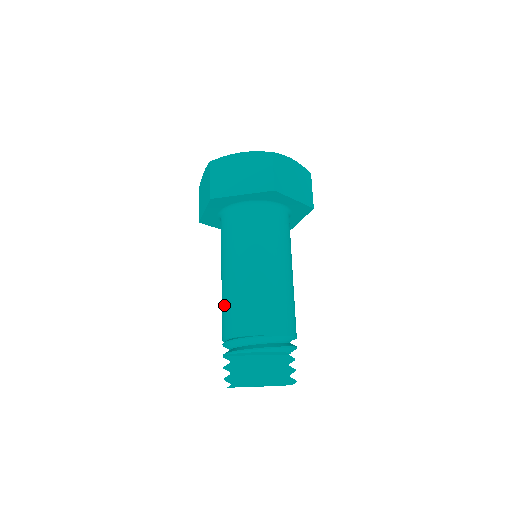
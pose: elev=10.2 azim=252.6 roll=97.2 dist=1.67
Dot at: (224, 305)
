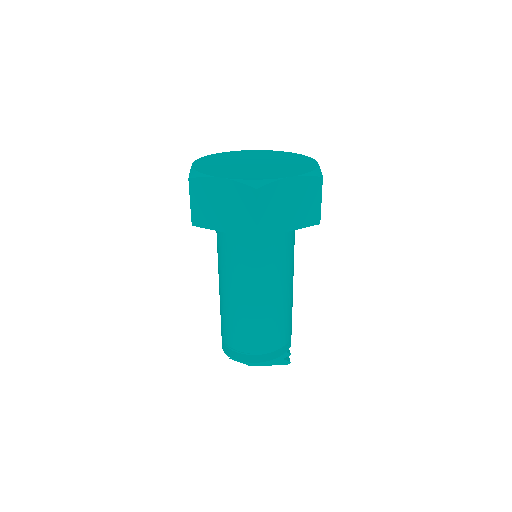
Dot at: (220, 308)
